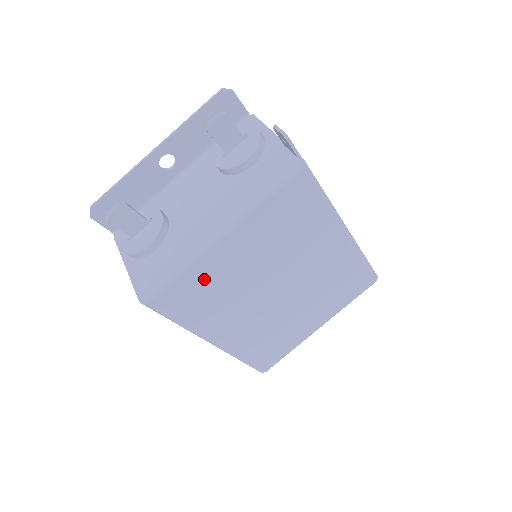
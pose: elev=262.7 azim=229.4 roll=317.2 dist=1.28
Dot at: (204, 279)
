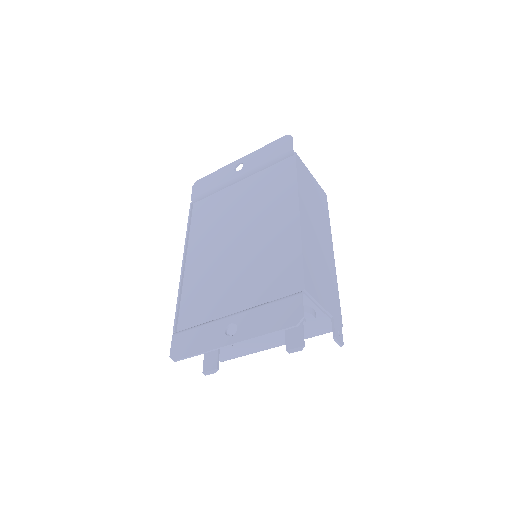
Dot at: occluded
